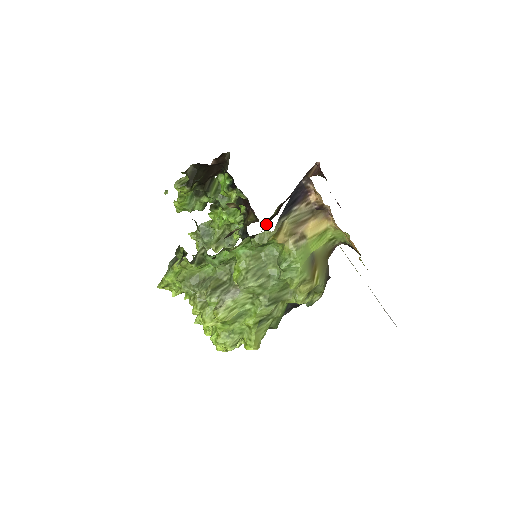
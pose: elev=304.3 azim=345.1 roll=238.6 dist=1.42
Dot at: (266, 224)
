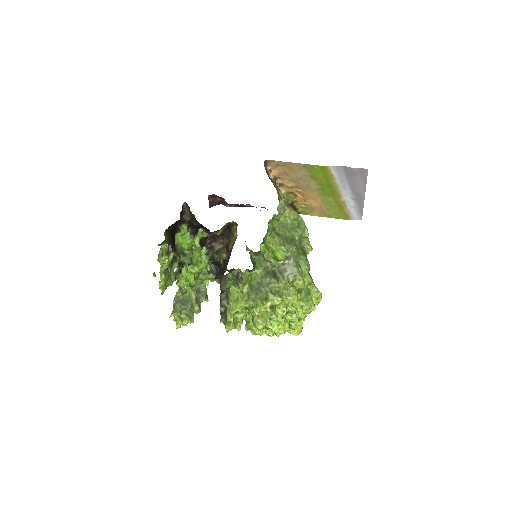
Dot at: occluded
